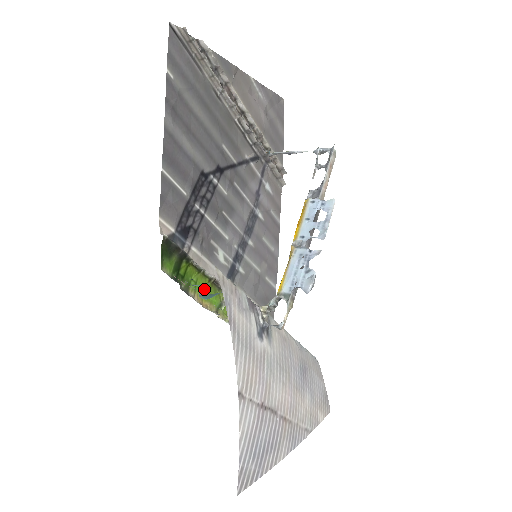
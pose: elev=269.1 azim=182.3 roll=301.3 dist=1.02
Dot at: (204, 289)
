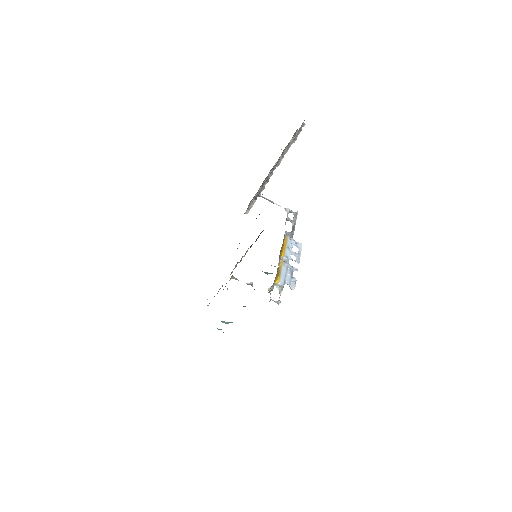
Dot at: occluded
